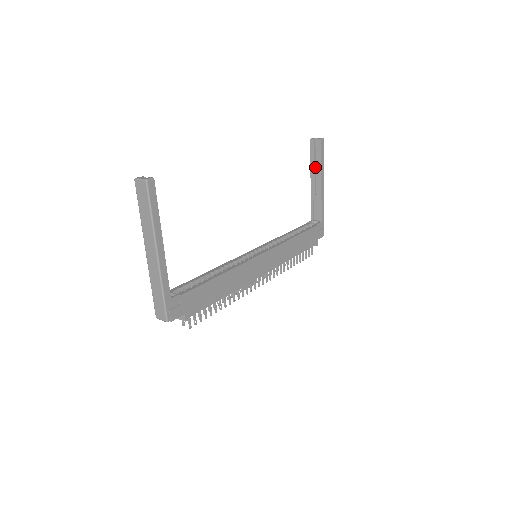
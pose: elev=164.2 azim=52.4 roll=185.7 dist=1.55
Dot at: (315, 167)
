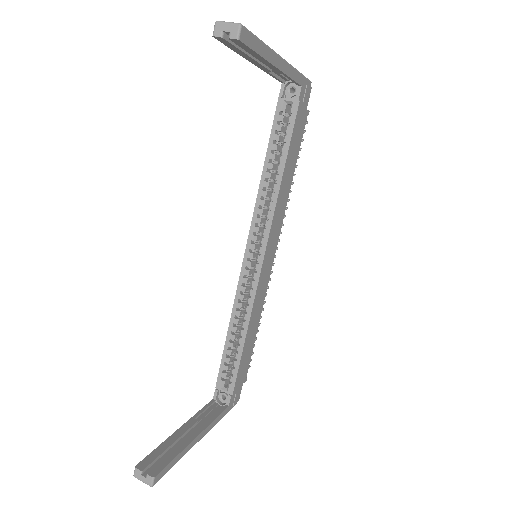
Dot at: occluded
